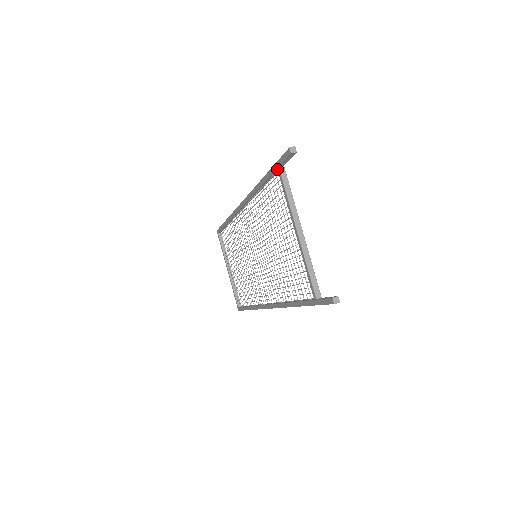
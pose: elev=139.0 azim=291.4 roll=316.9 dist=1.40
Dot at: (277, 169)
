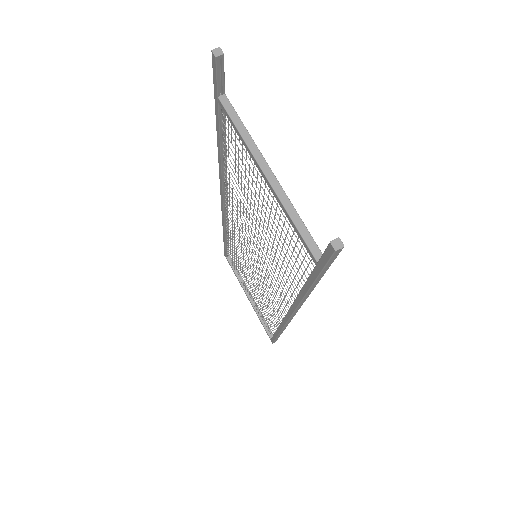
Dot at: (218, 102)
